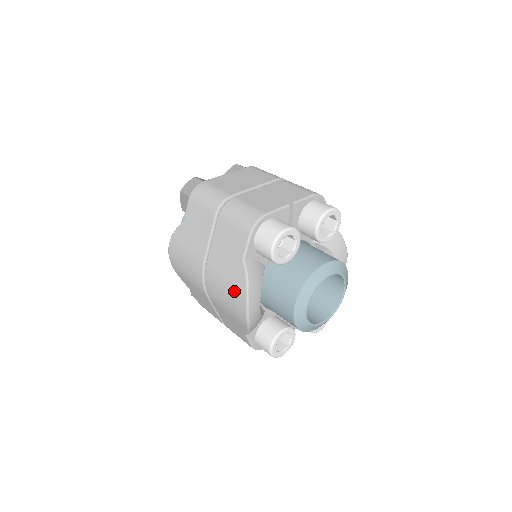
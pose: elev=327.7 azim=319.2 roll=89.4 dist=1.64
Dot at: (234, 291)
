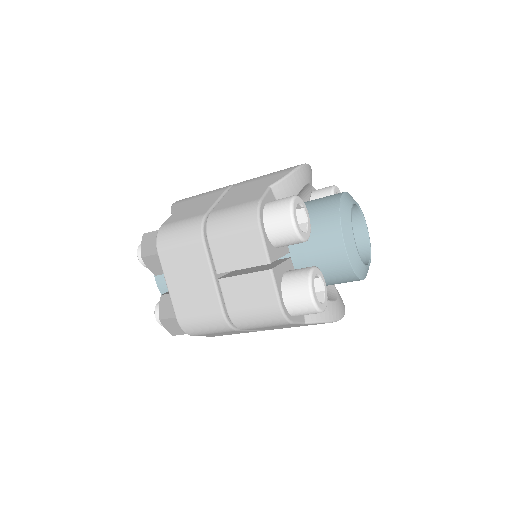
Dot at: occluded
